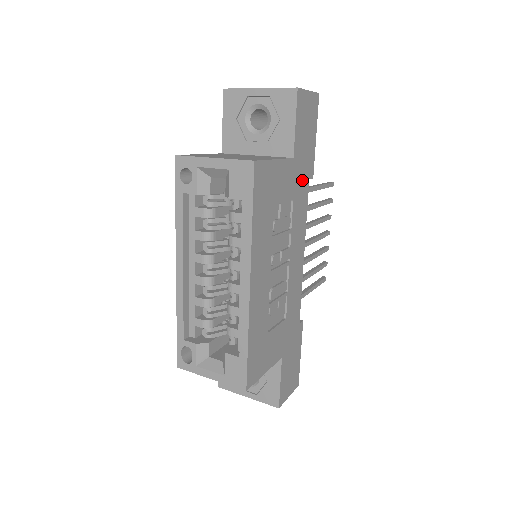
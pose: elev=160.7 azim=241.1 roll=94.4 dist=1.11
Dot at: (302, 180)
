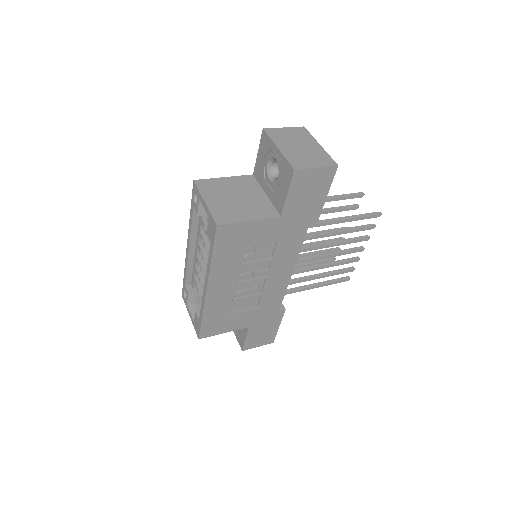
Dot at: (295, 228)
